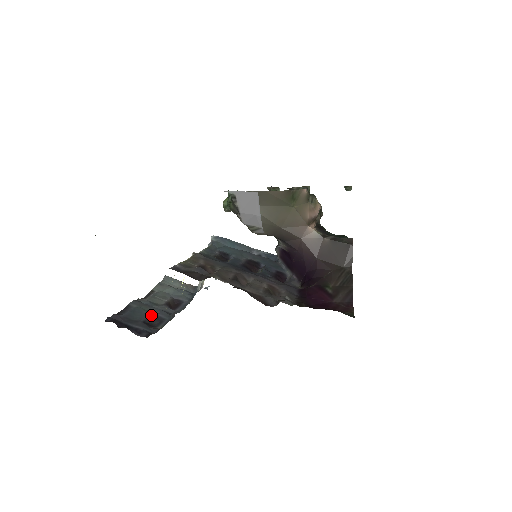
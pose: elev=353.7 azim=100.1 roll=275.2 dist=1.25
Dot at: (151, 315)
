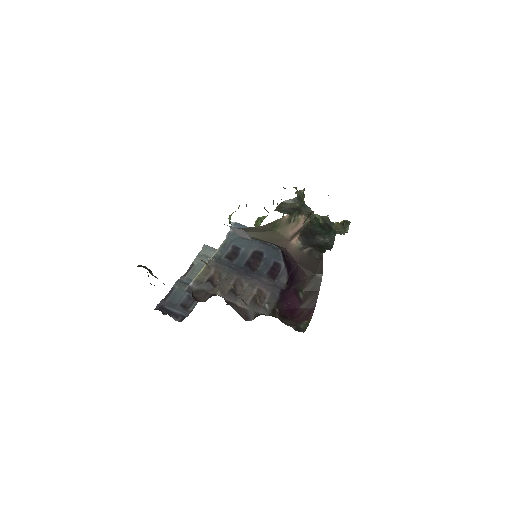
Dot at: (187, 296)
